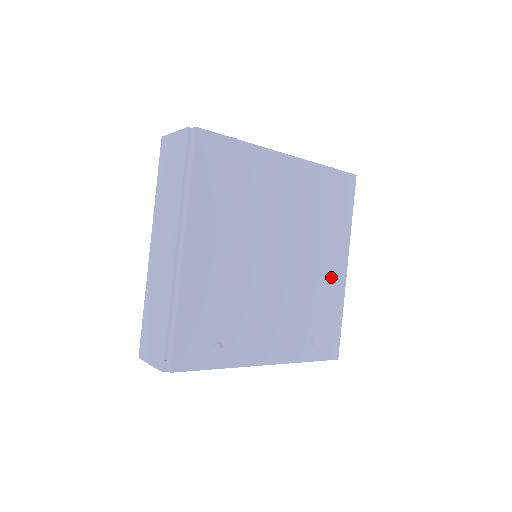
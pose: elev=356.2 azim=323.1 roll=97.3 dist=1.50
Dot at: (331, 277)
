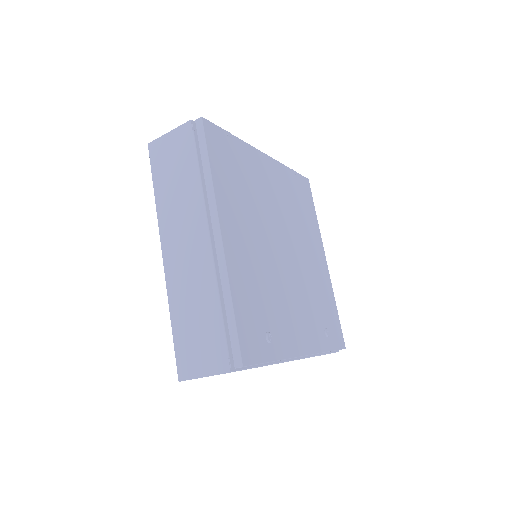
Dot at: (320, 268)
